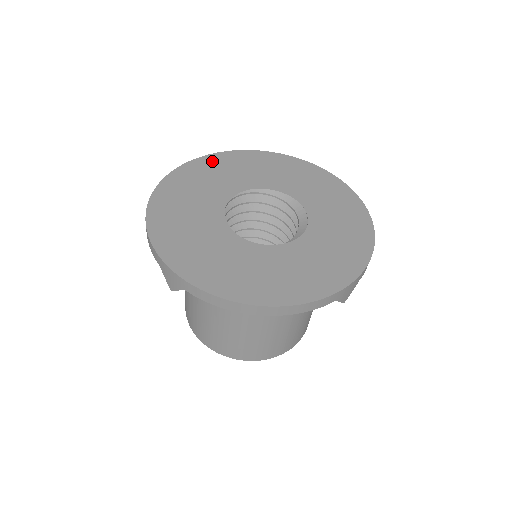
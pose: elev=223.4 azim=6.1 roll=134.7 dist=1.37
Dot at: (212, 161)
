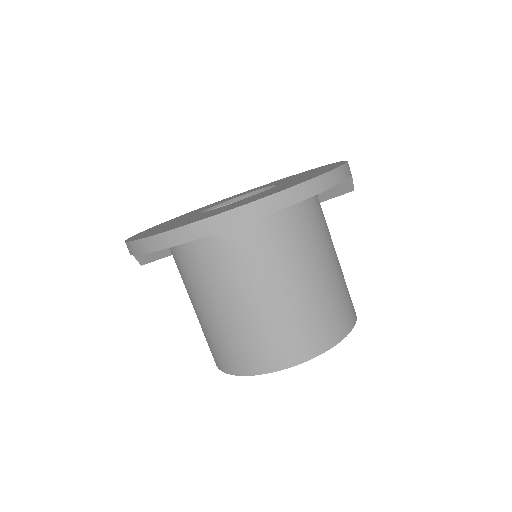
Dot at: occluded
